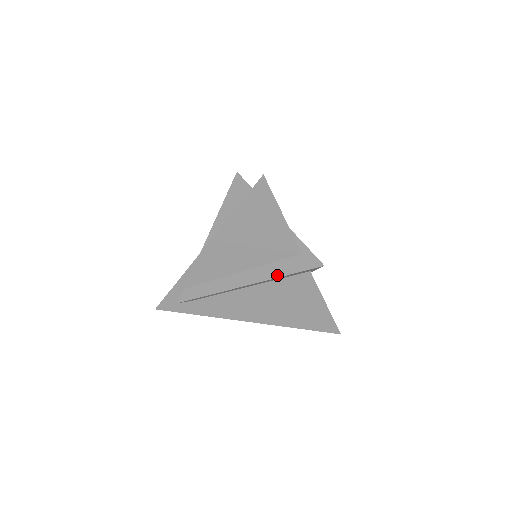
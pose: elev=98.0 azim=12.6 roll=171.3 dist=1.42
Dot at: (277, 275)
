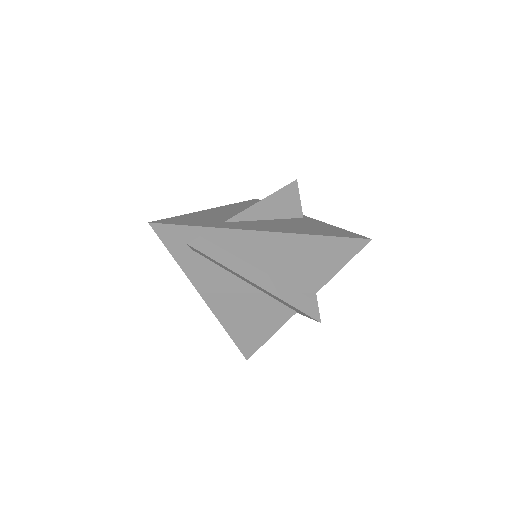
Dot at: (286, 299)
